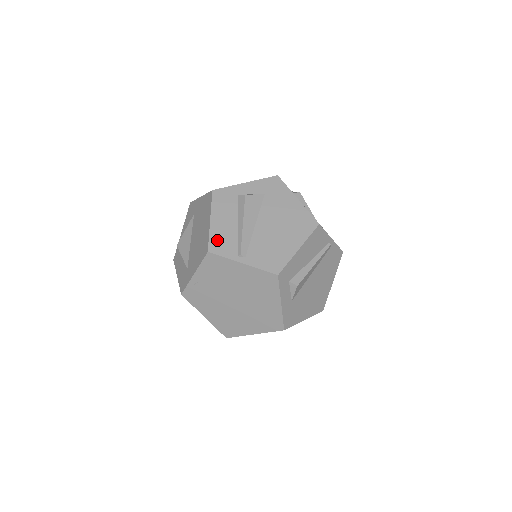
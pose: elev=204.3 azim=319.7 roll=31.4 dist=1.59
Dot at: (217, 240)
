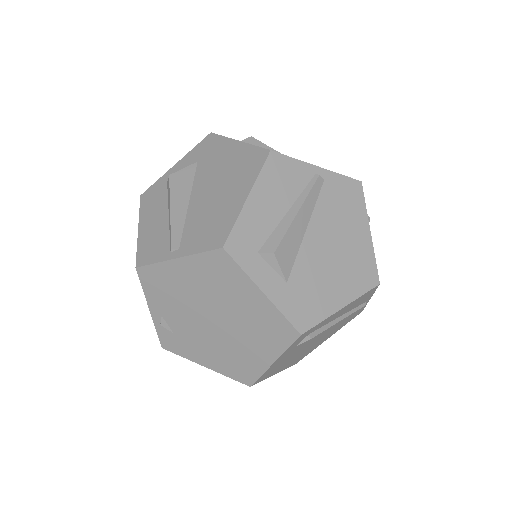
Dot at: (145, 247)
